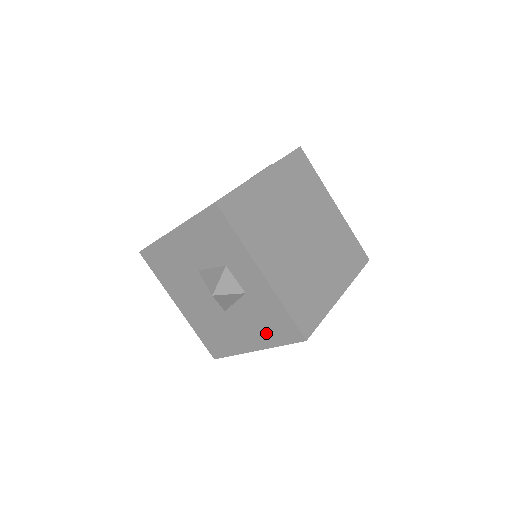
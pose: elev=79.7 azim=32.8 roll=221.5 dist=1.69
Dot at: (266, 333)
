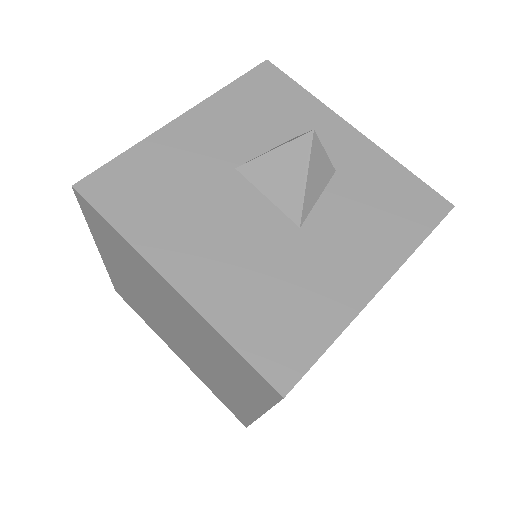
Dot at: (390, 230)
